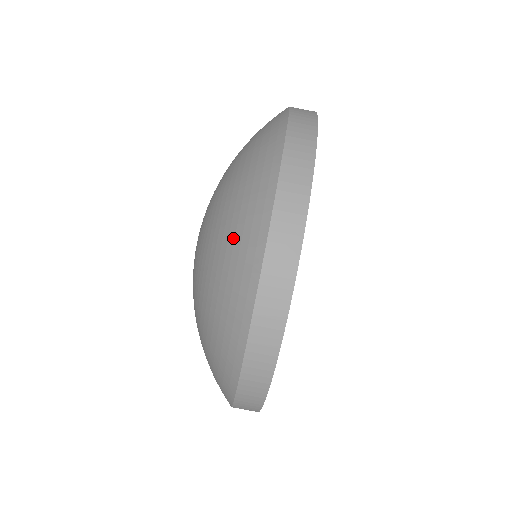
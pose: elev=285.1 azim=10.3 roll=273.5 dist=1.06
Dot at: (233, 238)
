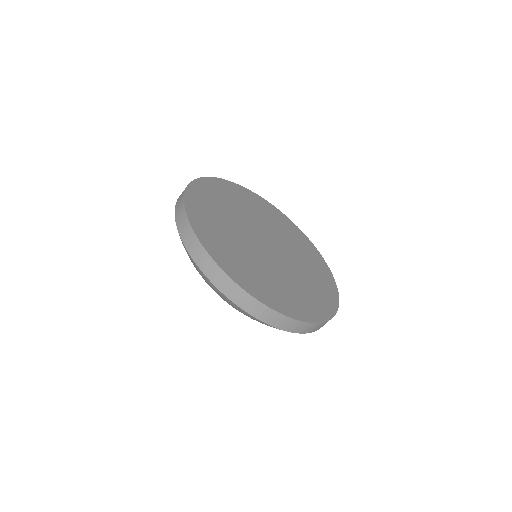
Dot at: occluded
